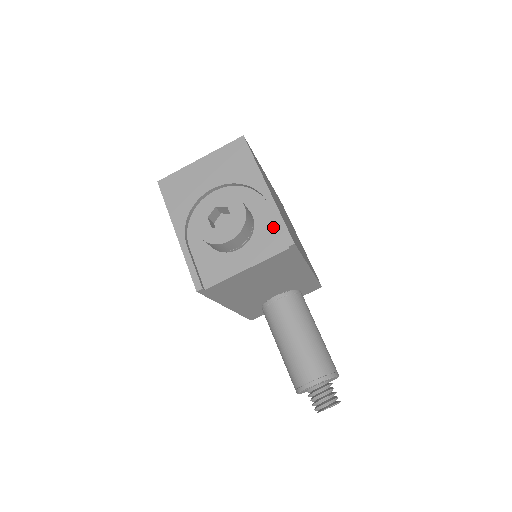
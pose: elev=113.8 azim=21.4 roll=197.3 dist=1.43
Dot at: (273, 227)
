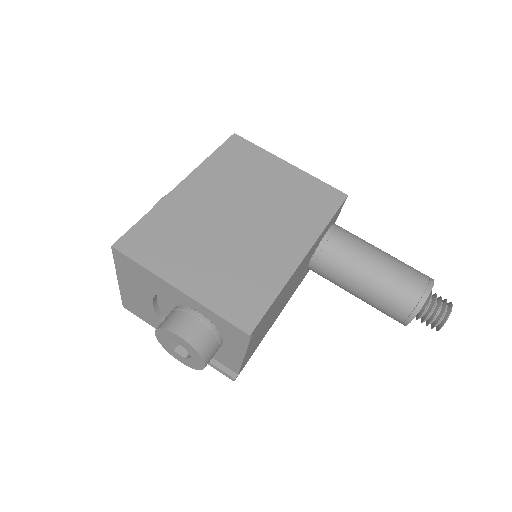
Dot at: occluded
